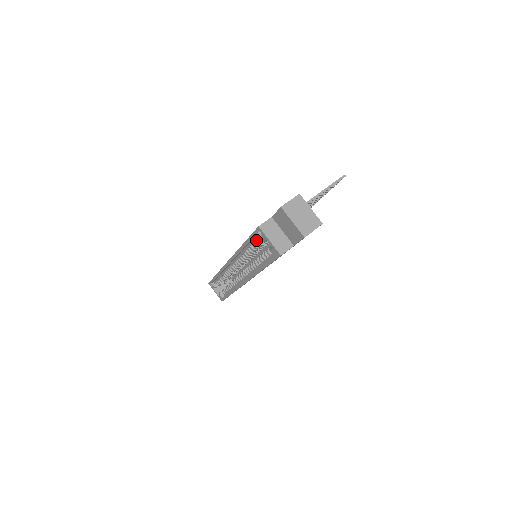
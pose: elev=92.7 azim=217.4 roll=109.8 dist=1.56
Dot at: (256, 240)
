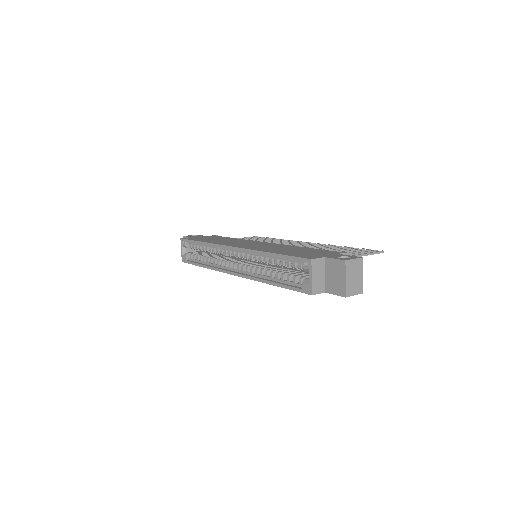
Dot at: (290, 261)
